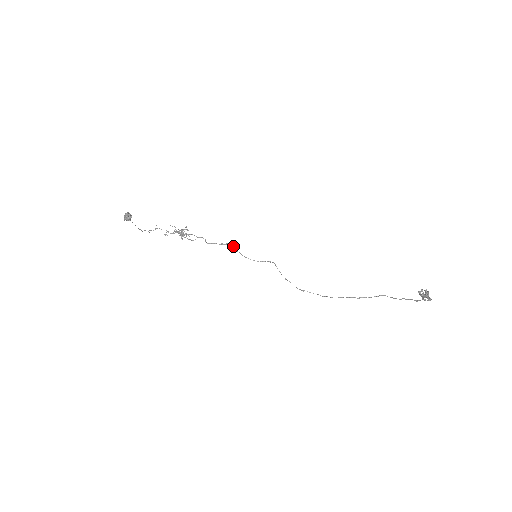
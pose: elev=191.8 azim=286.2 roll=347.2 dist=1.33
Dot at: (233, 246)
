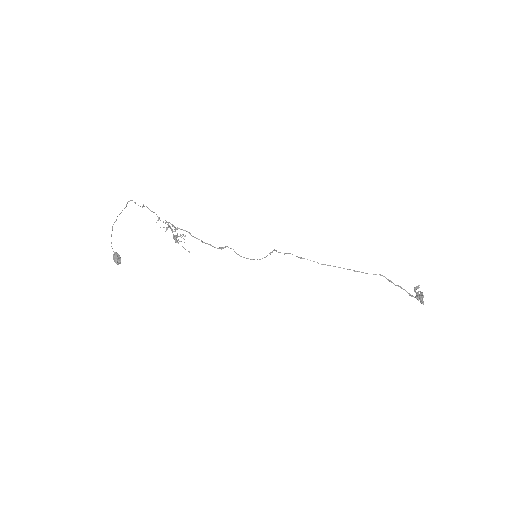
Dot at: occluded
